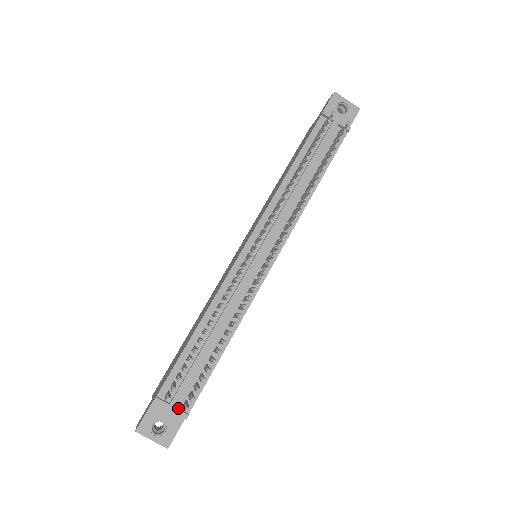
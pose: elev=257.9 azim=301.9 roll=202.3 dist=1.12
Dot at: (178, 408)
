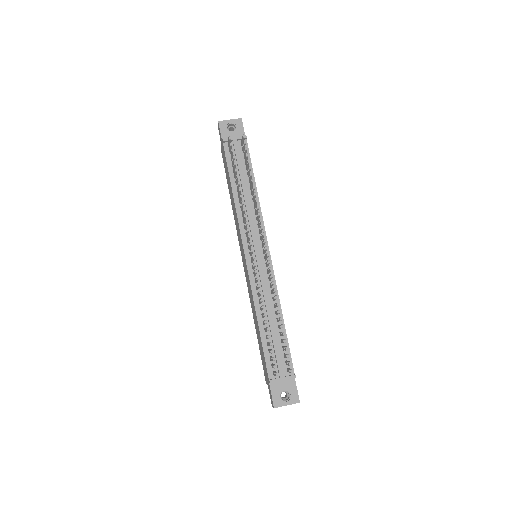
Dot at: (286, 376)
